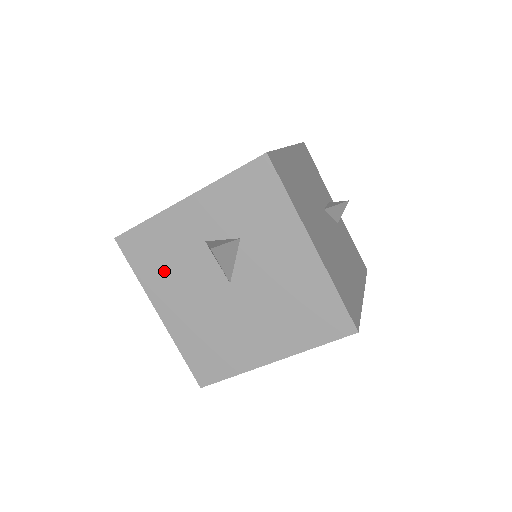
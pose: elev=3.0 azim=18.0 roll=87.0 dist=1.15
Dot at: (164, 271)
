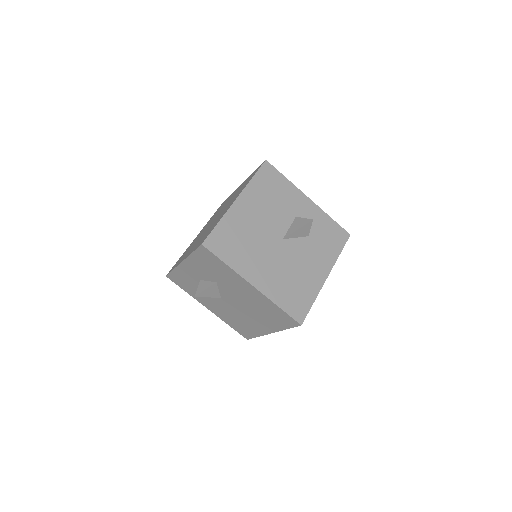
Dot at: (266, 196)
